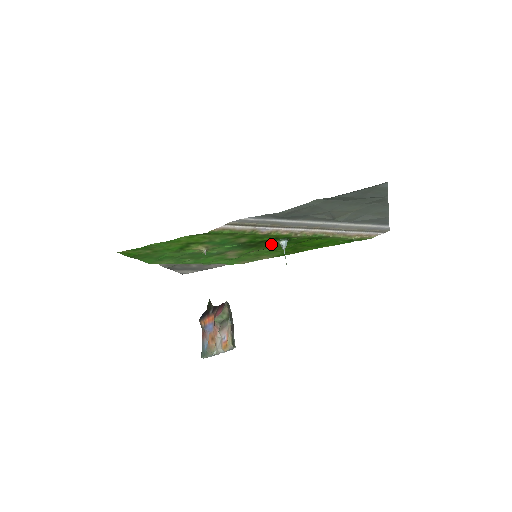
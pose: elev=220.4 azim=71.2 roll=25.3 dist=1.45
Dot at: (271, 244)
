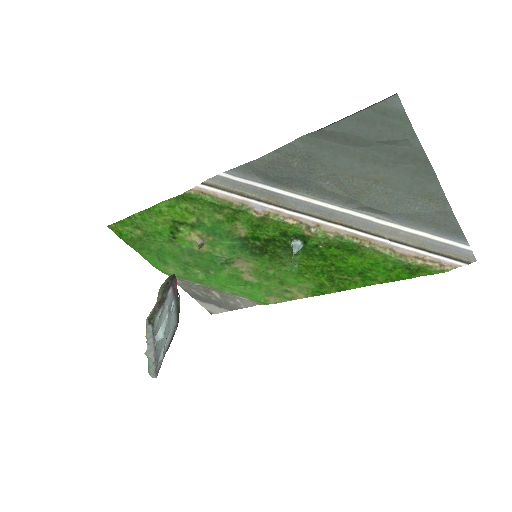
Dot at: (287, 253)
